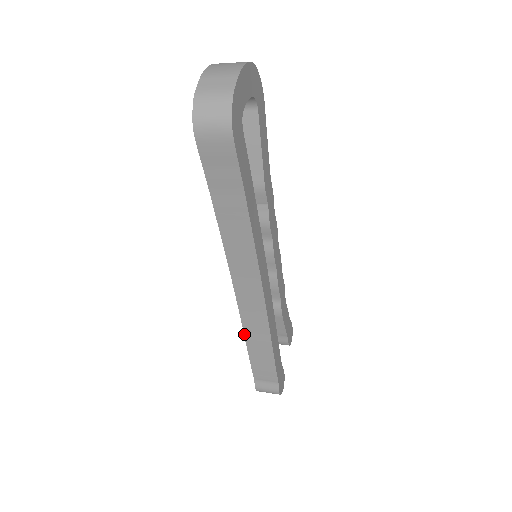
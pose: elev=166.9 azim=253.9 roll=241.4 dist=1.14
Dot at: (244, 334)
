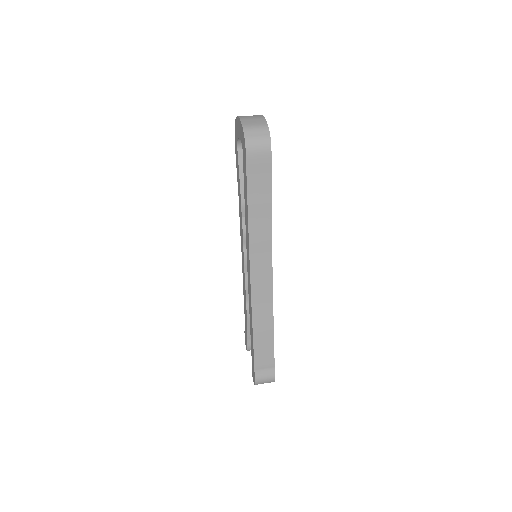
Dot at: (252, 321)
